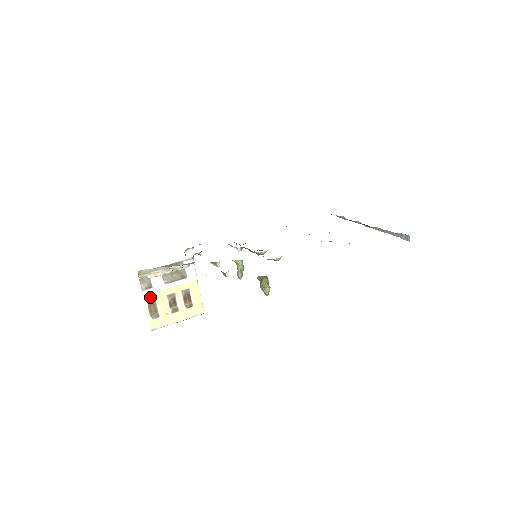
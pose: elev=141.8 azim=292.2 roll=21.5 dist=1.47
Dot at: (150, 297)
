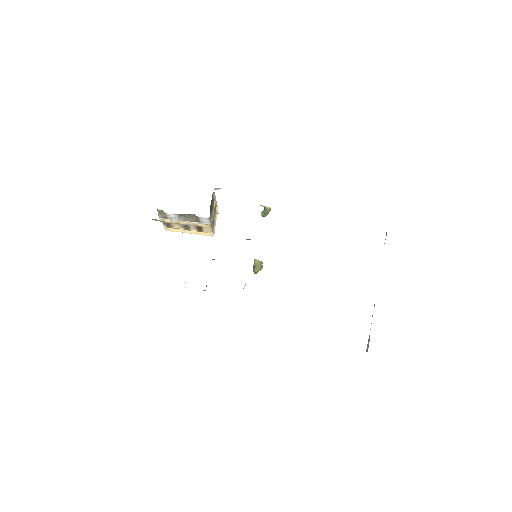
Dot at: (166, 221)
